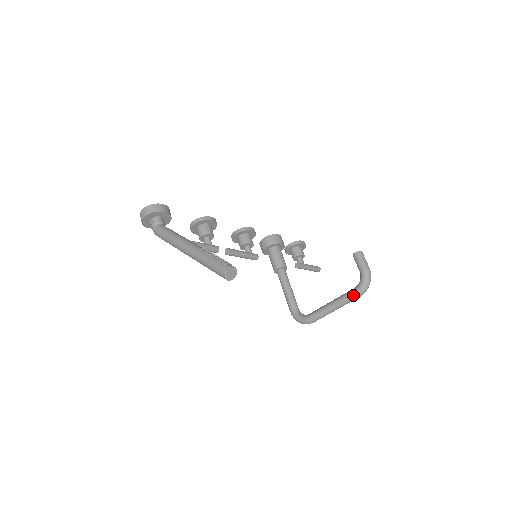
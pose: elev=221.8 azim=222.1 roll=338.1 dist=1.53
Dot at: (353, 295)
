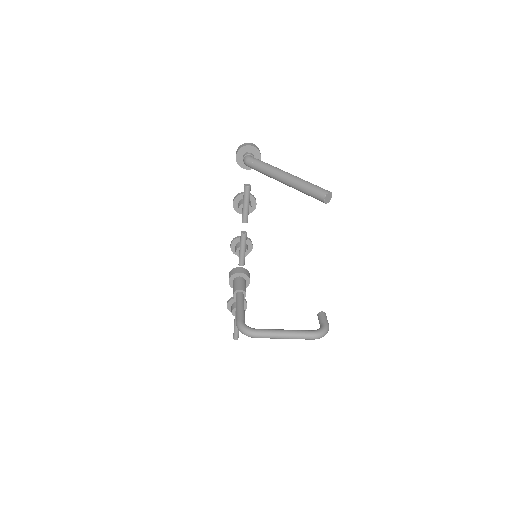
Dot at: (310, 333)
